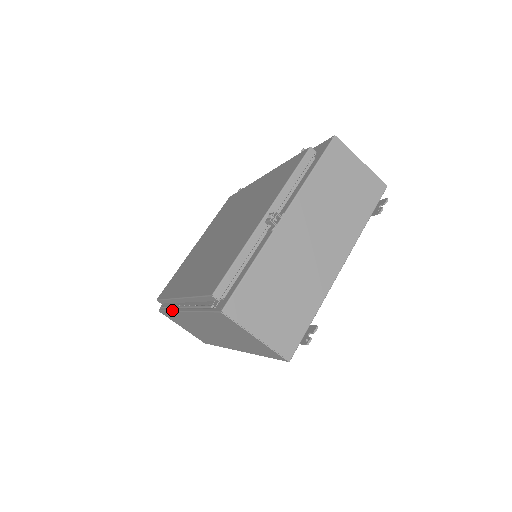
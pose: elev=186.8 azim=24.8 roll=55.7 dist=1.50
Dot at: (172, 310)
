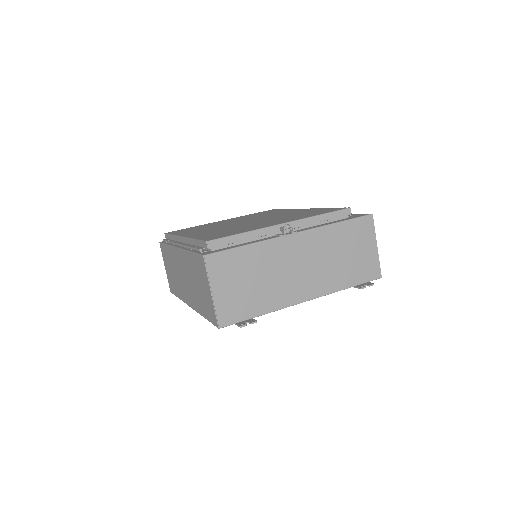
Dot at: (170, 244)
